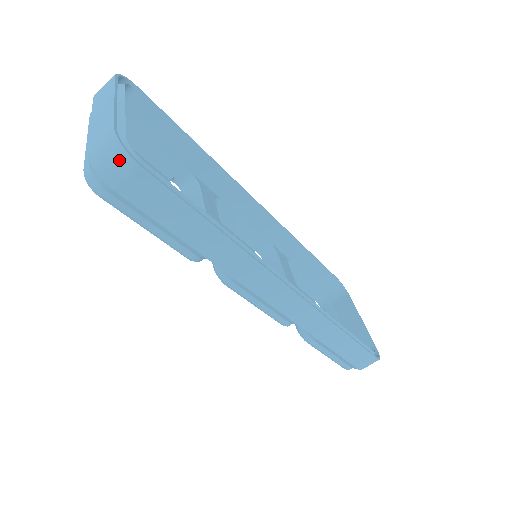
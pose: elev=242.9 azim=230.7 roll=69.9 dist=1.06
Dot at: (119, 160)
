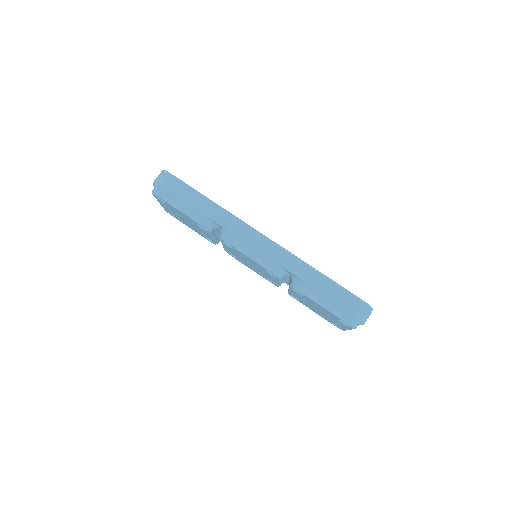
Dot at: (163, 174)
